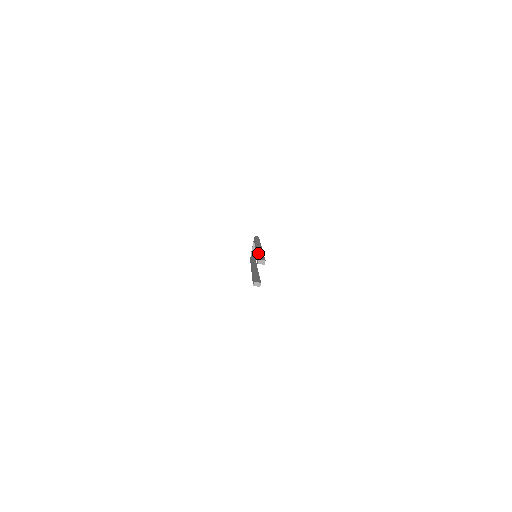
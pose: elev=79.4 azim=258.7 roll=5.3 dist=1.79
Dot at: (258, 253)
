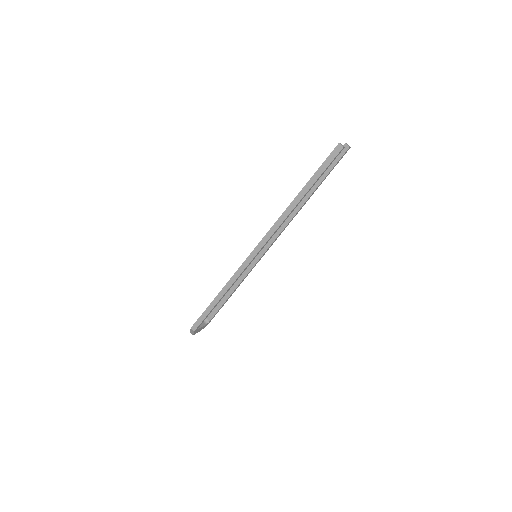
Dot at: occluded
